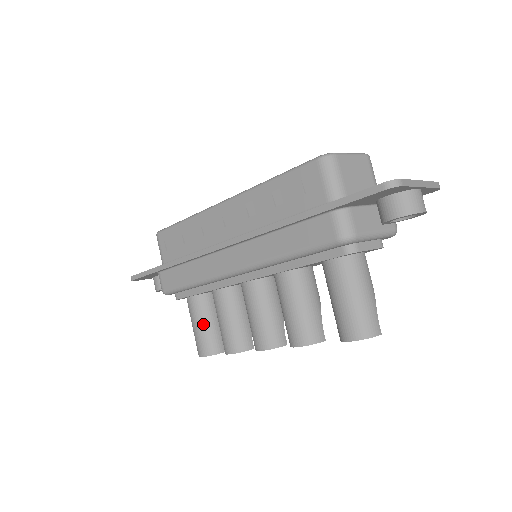
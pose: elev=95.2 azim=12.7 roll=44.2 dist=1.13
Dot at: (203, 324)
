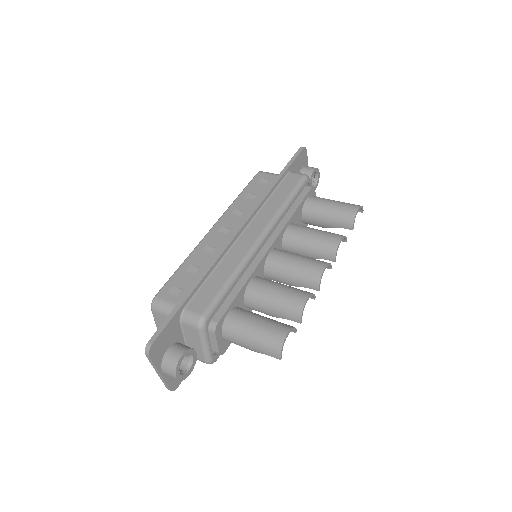
Dot at: (260, 317)
